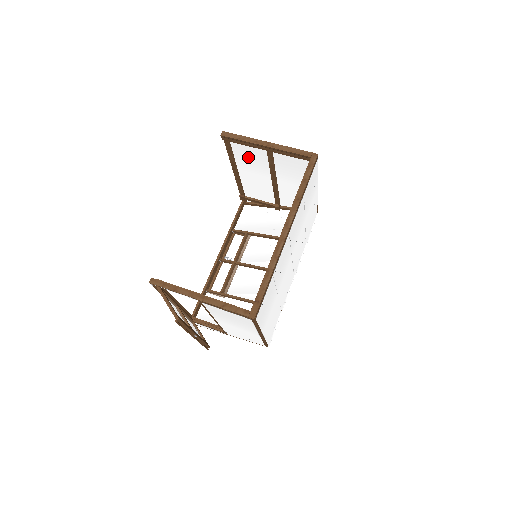
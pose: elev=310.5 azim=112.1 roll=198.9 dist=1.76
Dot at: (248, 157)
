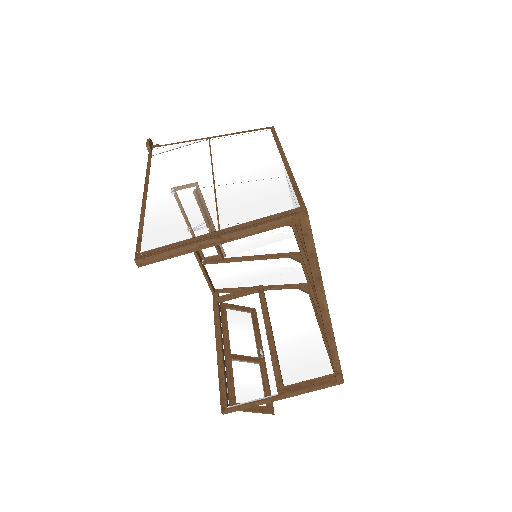
Dot at: (173, 214)
